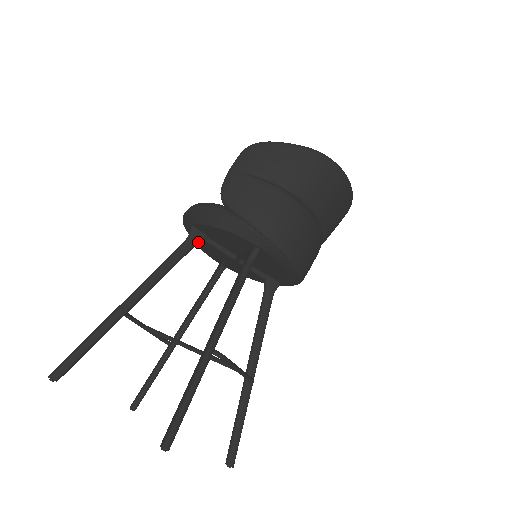
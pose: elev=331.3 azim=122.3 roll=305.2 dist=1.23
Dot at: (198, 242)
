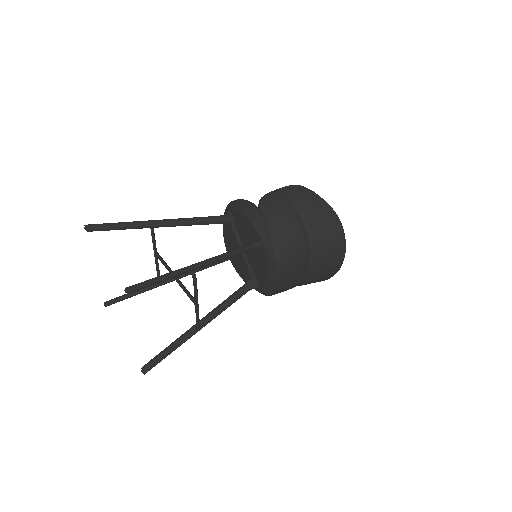
Dot at: (227, 222)
